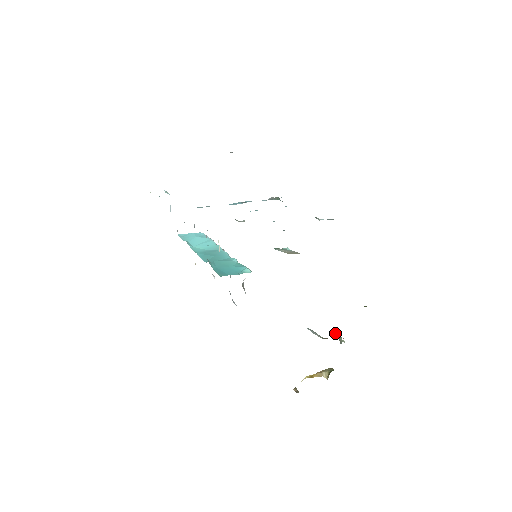
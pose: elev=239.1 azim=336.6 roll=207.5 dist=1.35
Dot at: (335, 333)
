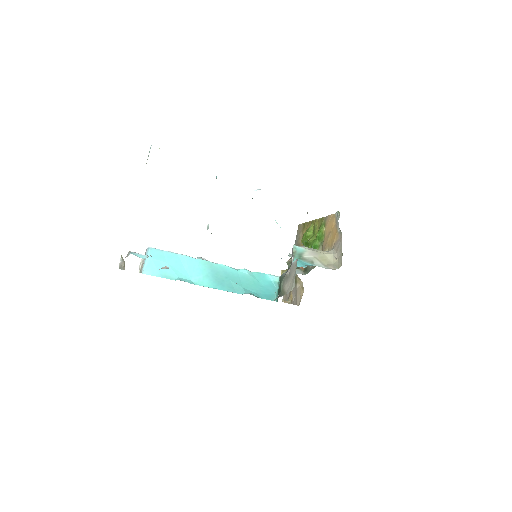
Dot at: (291, 255)
